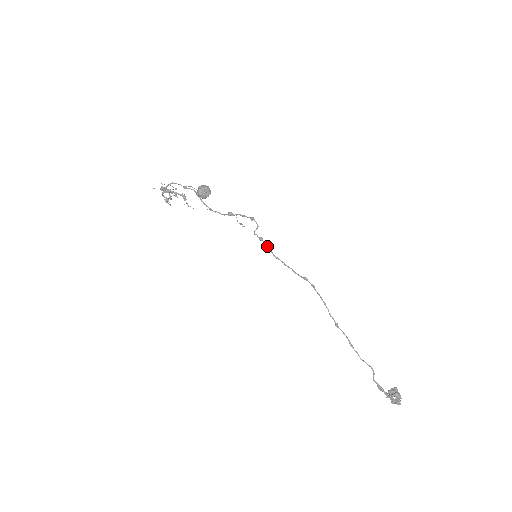
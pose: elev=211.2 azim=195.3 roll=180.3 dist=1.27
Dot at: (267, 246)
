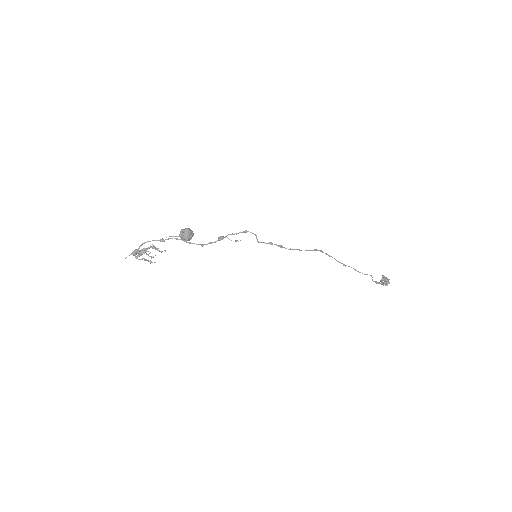
Dot at: (280, 246)
